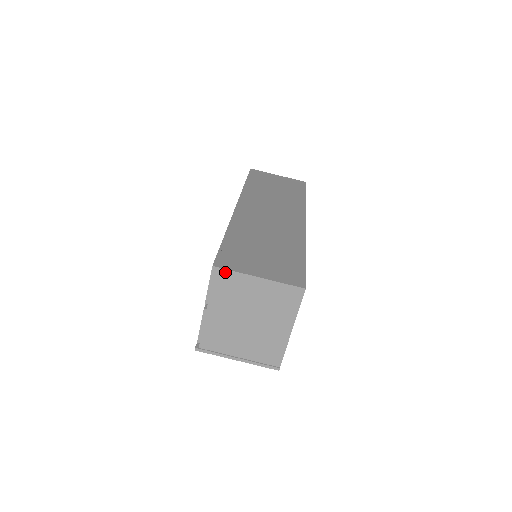
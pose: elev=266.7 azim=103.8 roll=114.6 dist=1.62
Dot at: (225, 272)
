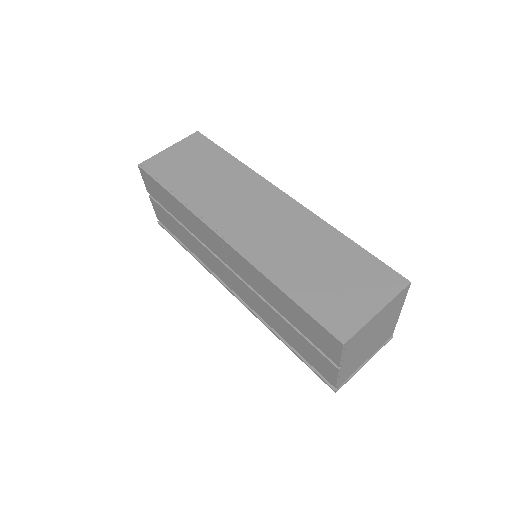
Dot at: (353, 337)
